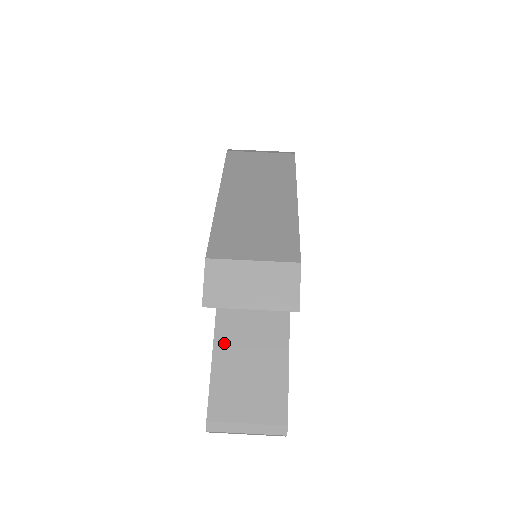
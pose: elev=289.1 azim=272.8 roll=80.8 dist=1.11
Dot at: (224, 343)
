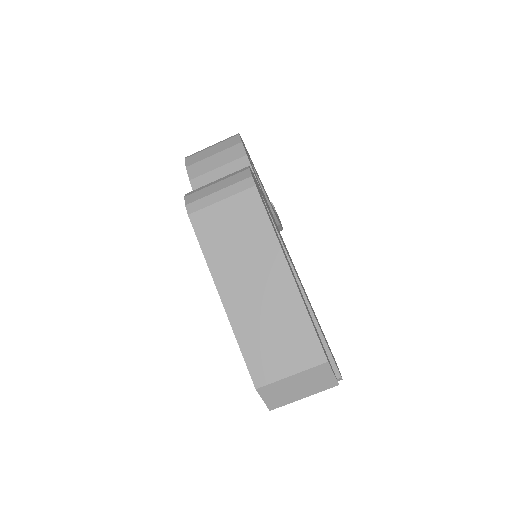
Dot at: occluded
